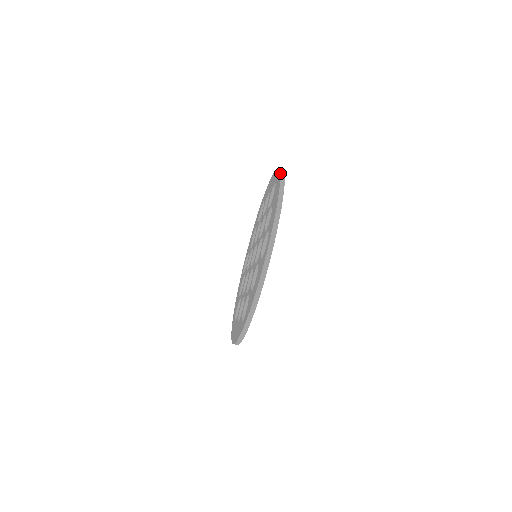
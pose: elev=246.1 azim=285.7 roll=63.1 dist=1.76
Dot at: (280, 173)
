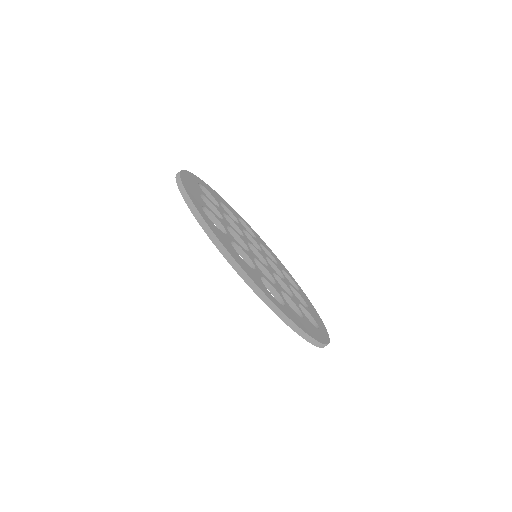
Dot at: occluded
